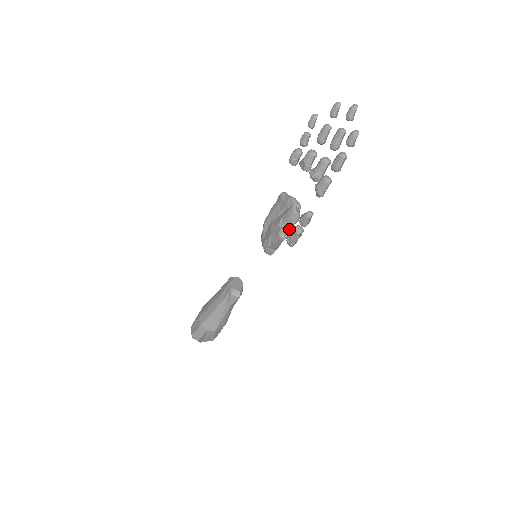
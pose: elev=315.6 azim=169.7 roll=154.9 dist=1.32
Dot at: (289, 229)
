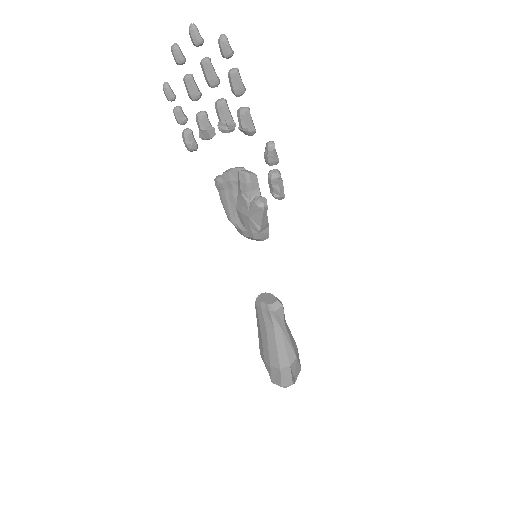
Dot at: (259, 195)
